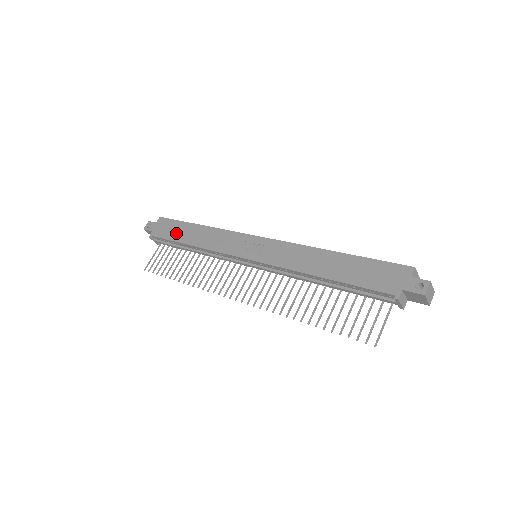
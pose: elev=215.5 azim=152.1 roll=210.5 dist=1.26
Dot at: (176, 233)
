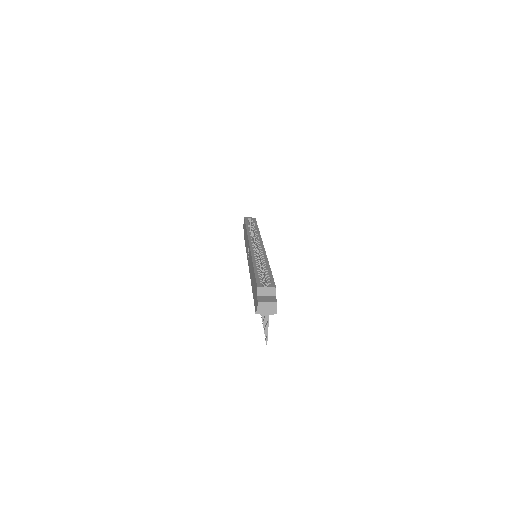
Dot at: occluded
